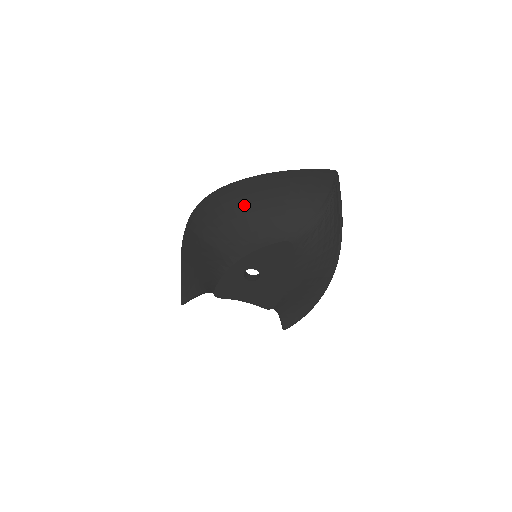
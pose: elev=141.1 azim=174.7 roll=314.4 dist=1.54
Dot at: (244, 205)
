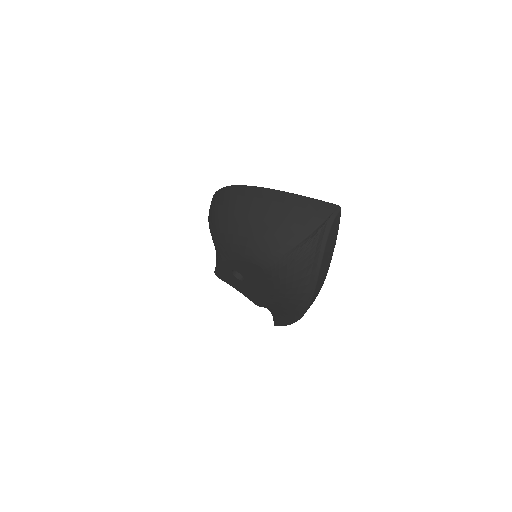
Dot at: (235, 215)
